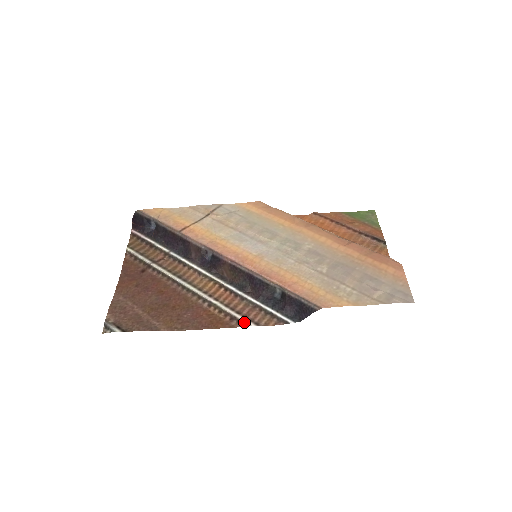
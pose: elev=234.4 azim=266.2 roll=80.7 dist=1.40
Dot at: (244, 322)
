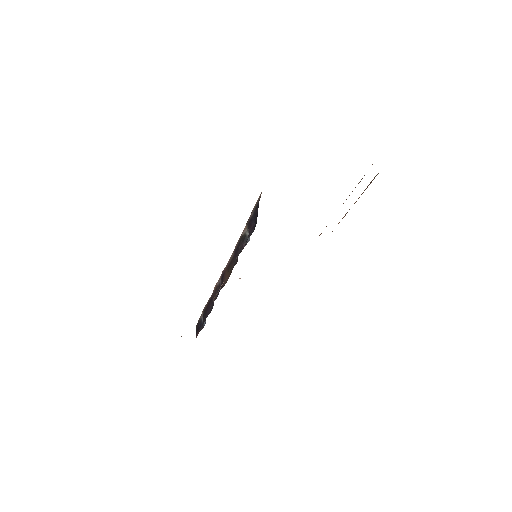
Dot at: occluded
